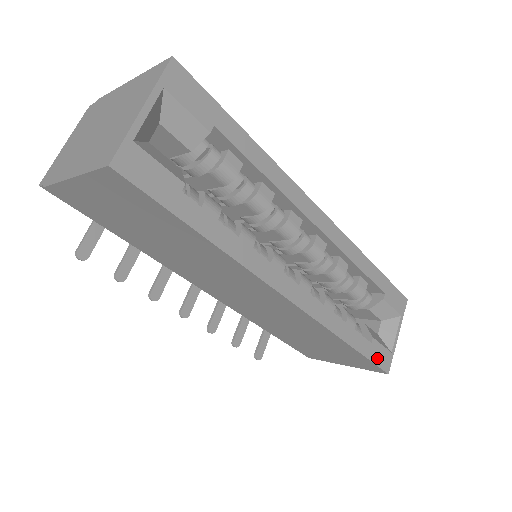
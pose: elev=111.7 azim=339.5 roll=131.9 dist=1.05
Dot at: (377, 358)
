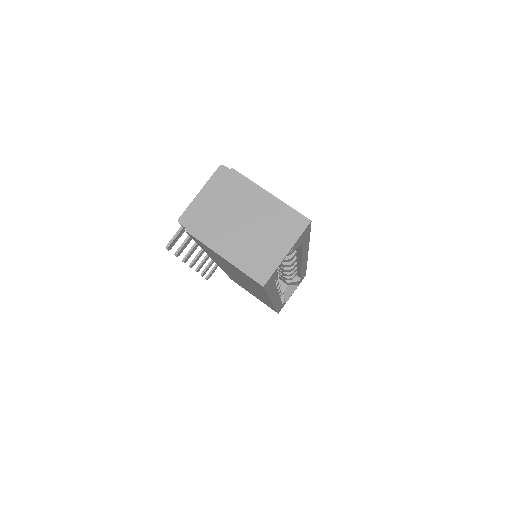
Dot at: occluded
